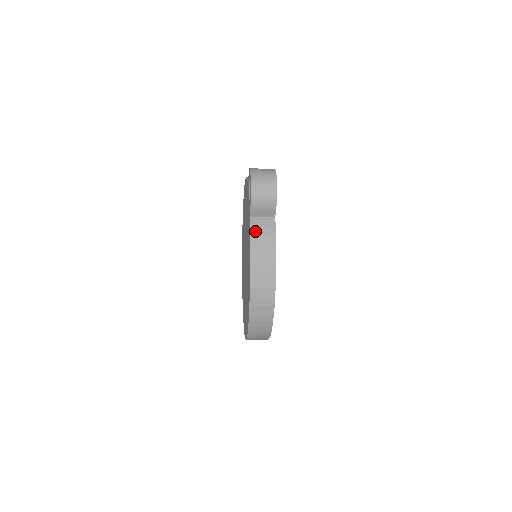
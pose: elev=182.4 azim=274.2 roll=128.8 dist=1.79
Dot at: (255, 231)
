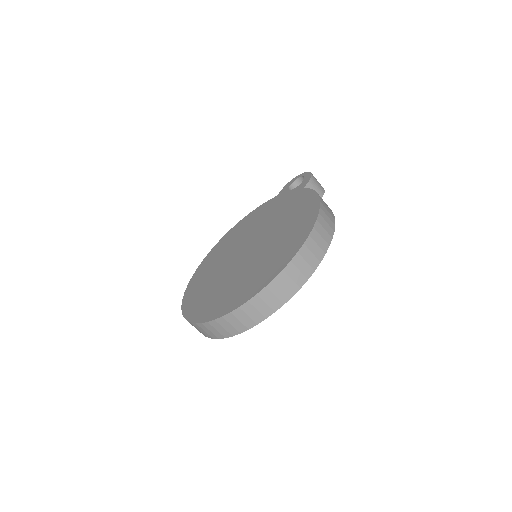
Dot at: occluded
